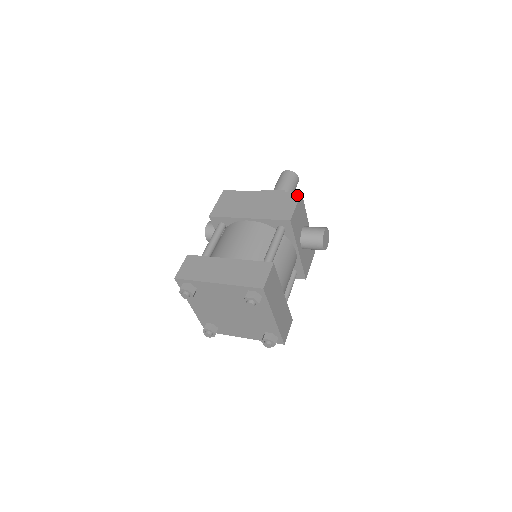
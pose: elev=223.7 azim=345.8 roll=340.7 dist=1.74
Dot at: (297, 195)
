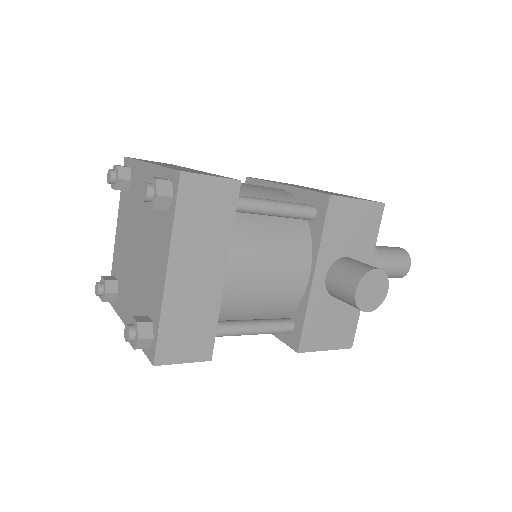
Dot at: occluded
